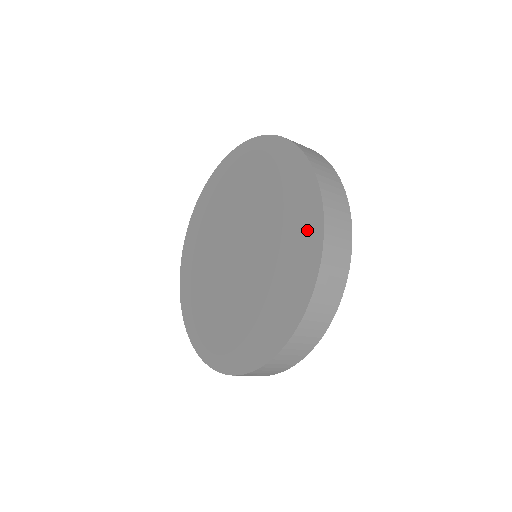
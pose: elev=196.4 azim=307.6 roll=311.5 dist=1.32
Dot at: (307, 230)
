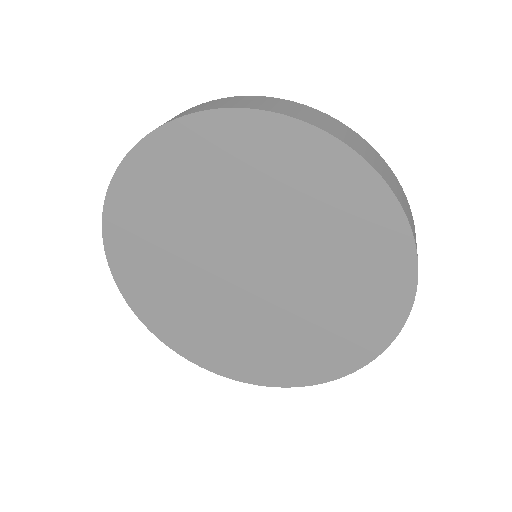
Dot at: (387, 256)
